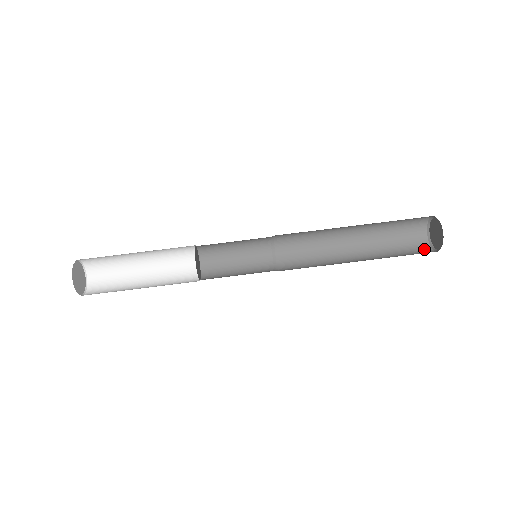
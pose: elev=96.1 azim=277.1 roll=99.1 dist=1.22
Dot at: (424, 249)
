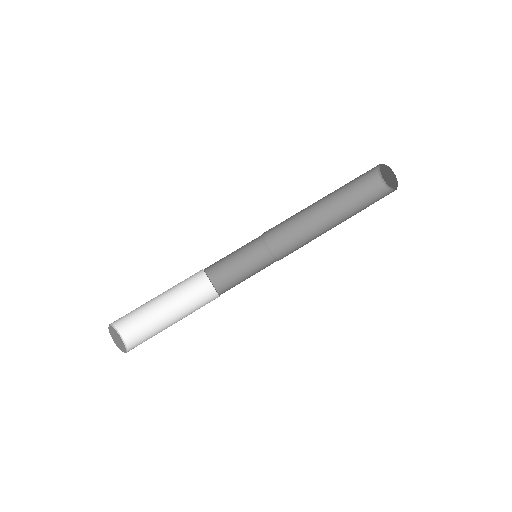
Dot at: (379, 188)
